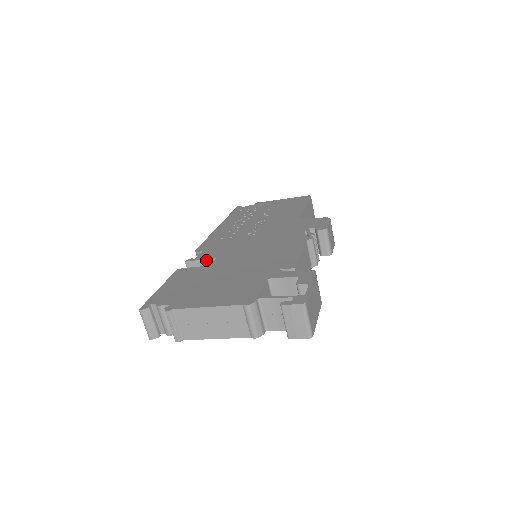
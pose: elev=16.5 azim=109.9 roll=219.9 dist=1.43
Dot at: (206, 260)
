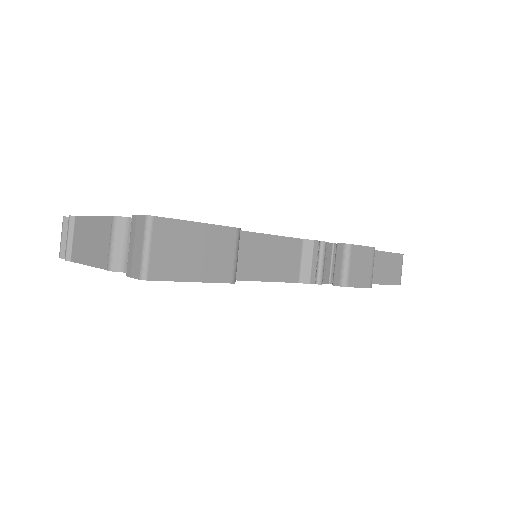
Dot at: occluded
